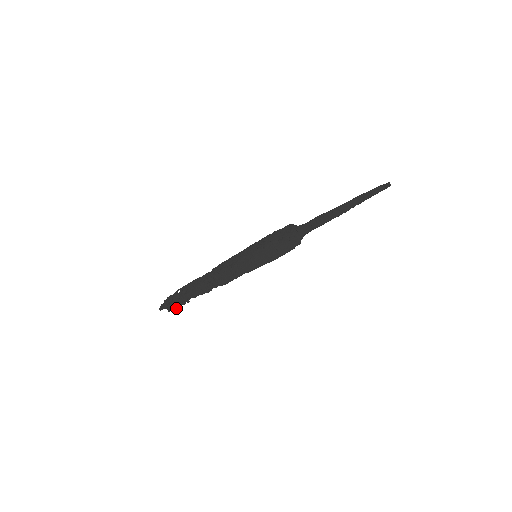
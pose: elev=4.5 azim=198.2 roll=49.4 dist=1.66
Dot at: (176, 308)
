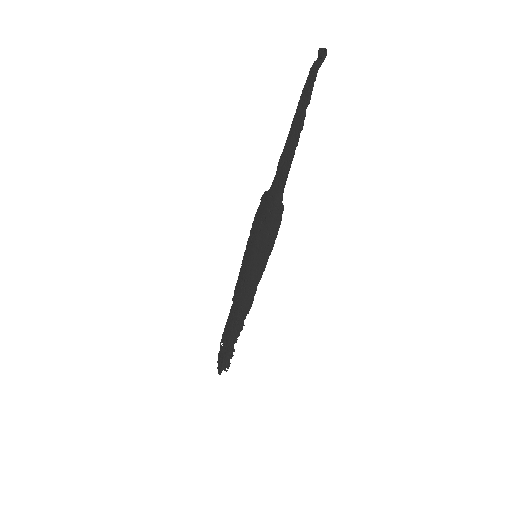
Dot at: (229, 364)
